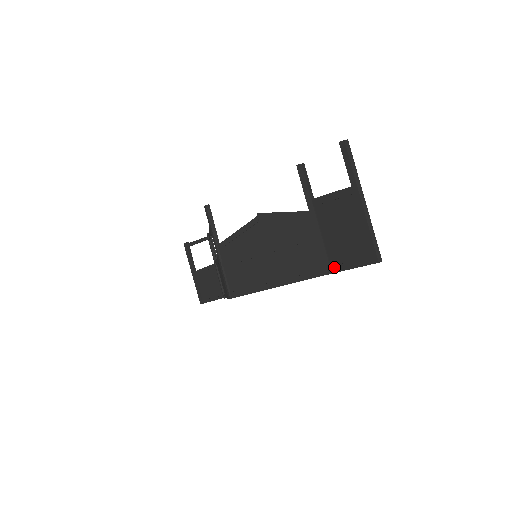
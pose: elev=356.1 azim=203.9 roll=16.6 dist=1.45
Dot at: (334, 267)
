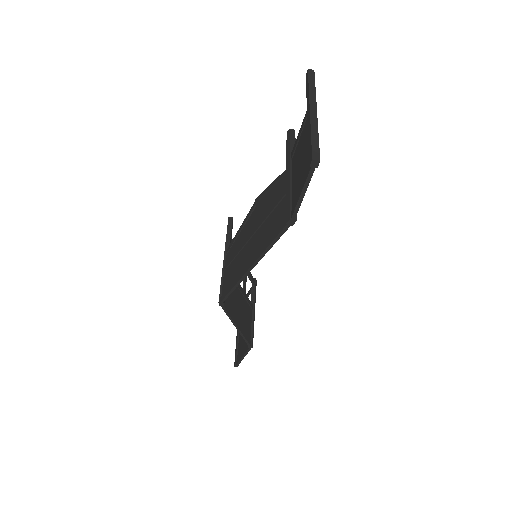
Dot at: (292, 209)
